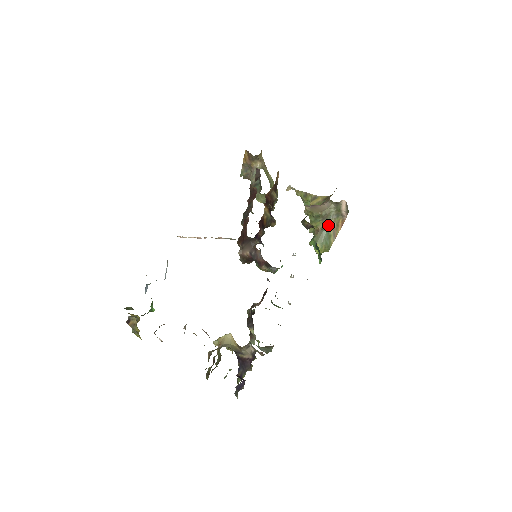
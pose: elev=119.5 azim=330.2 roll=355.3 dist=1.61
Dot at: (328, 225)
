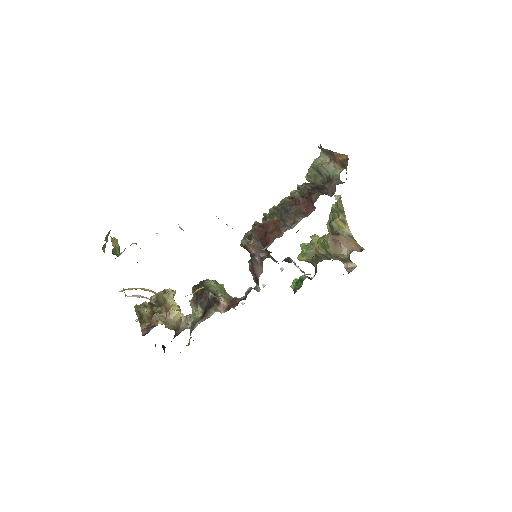
Dot at: (327, 256)
